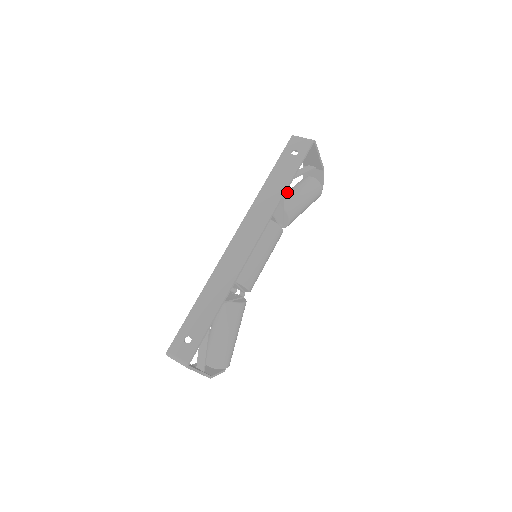
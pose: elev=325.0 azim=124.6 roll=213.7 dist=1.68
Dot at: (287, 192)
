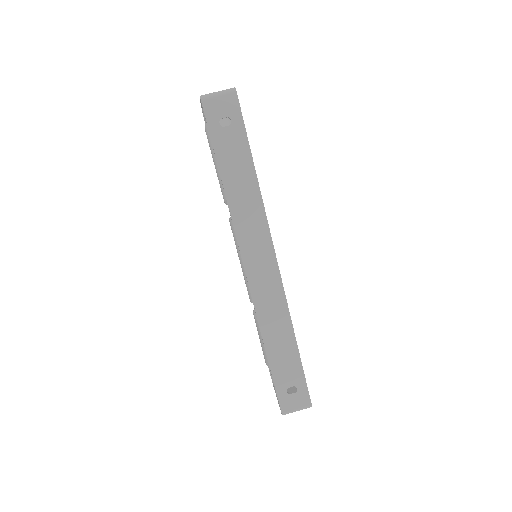
Dot at: occluded
